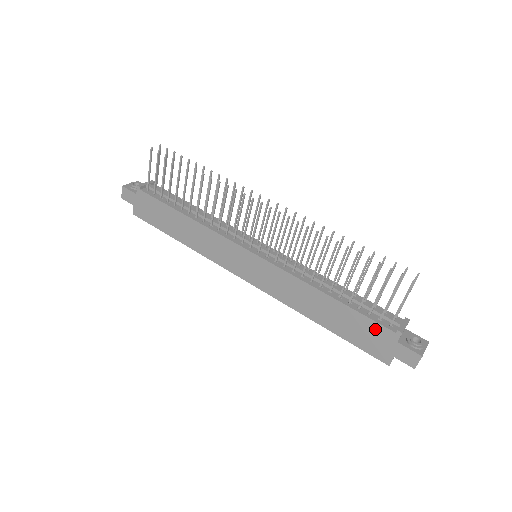
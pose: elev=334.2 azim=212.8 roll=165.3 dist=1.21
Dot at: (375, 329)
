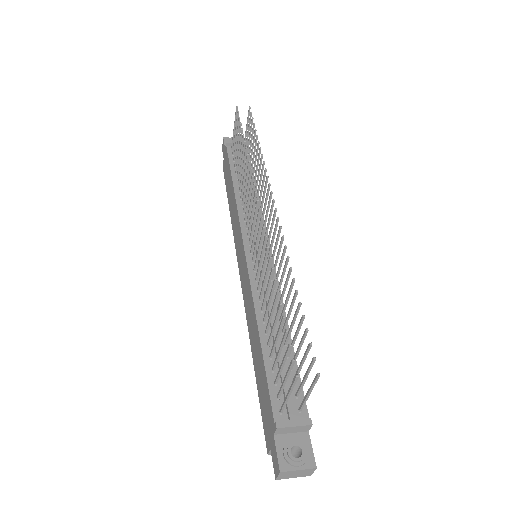
Dot at: (268, 403)
